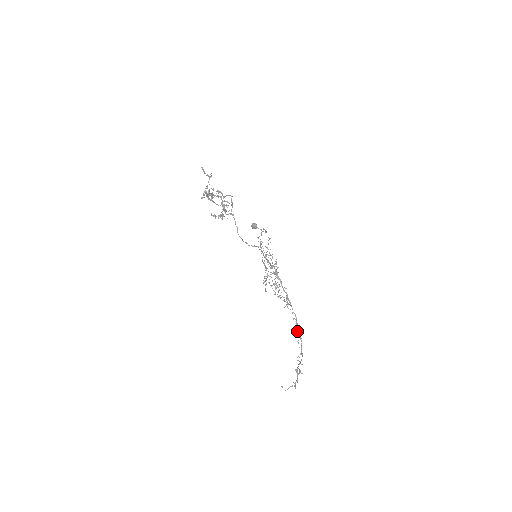
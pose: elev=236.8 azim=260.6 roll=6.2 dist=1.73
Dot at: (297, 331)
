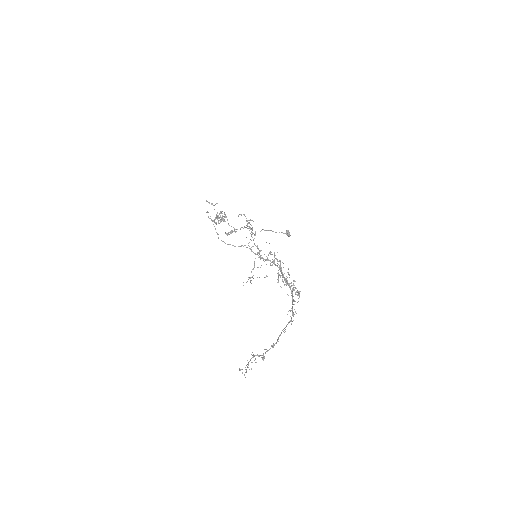
Dot at: (290, 321)
